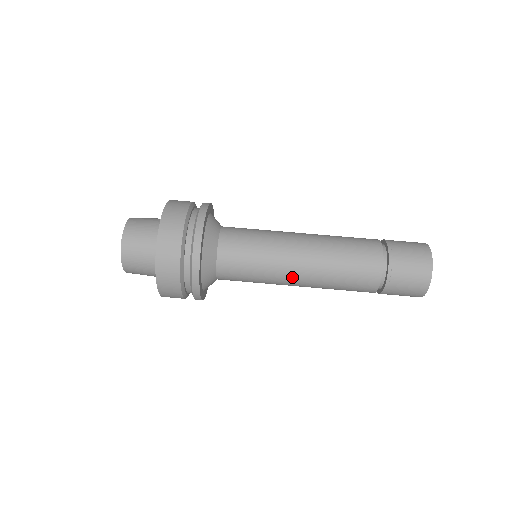
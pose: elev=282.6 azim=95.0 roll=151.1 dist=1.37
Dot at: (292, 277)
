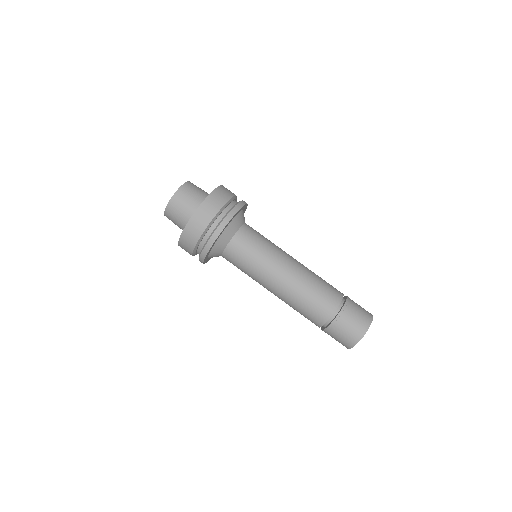
Dot at: (276, 278)
